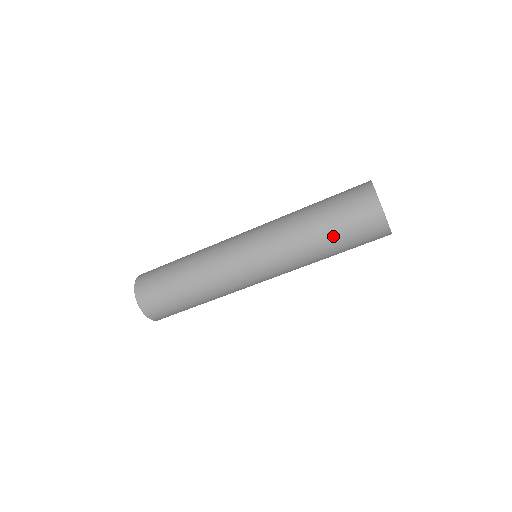
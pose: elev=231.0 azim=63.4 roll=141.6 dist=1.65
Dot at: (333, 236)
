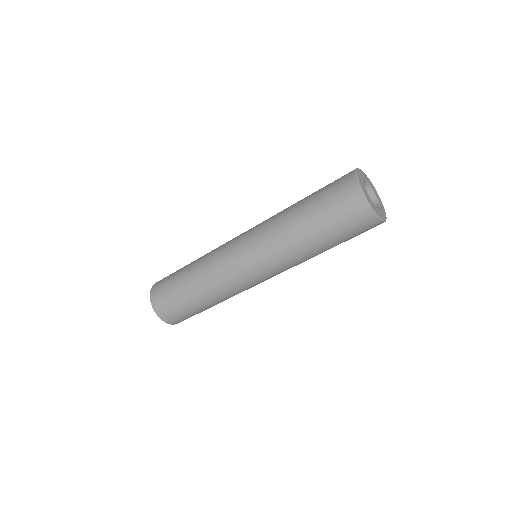
Dot at: (320, 230)
